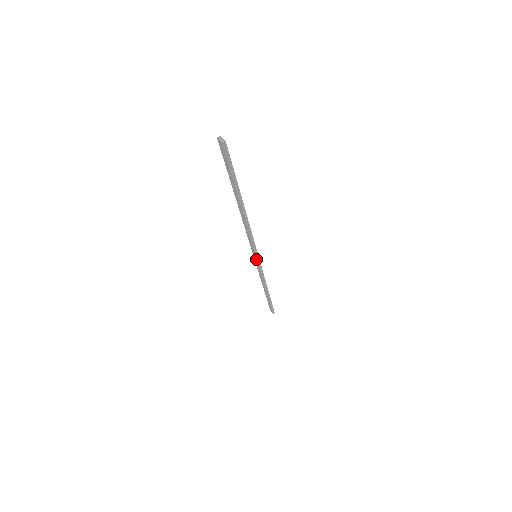
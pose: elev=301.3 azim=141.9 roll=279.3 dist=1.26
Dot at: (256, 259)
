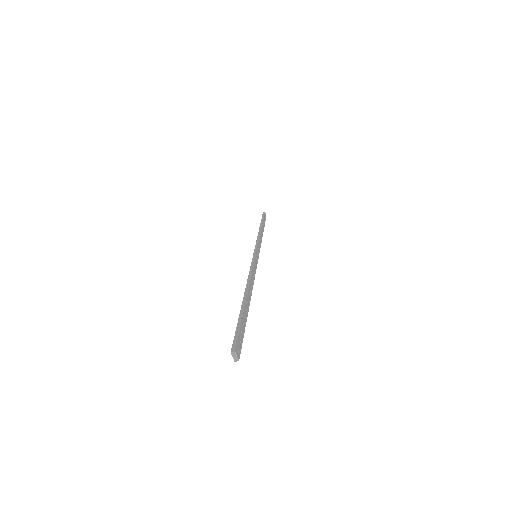
Dot at: occluded
